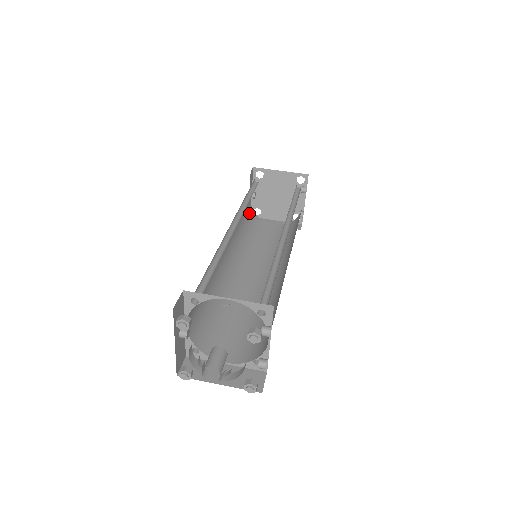
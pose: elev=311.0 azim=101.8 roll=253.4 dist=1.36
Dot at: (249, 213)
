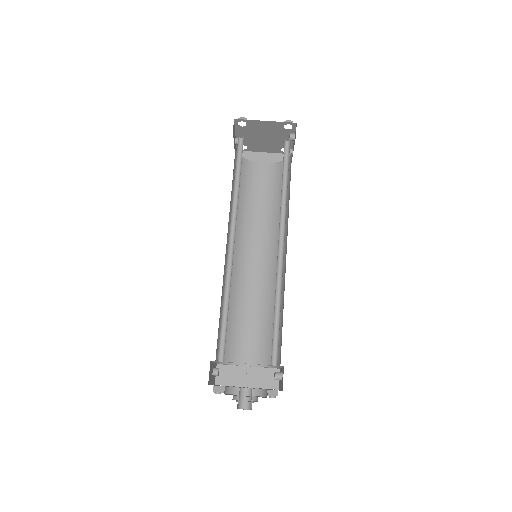
Dot at: occluded
